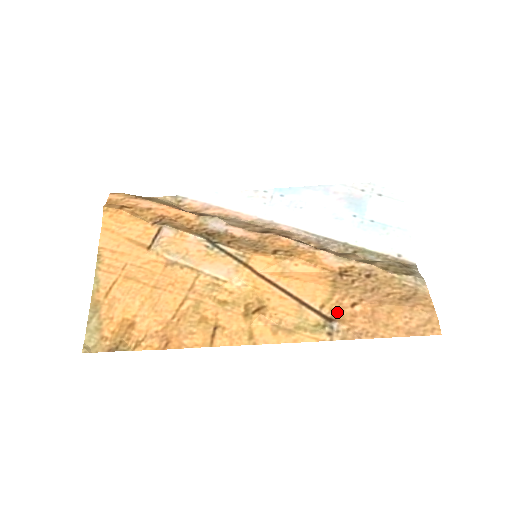
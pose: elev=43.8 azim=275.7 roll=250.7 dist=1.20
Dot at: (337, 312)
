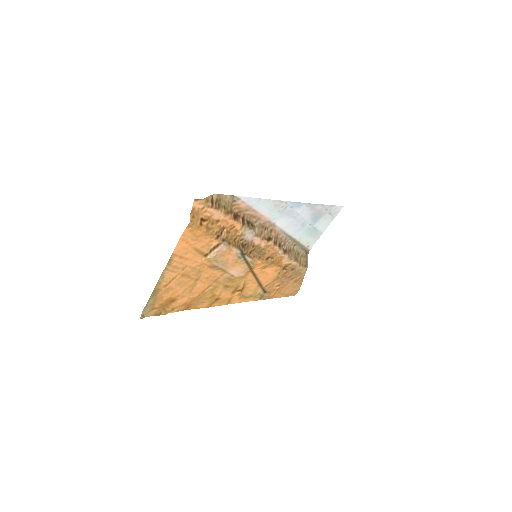
Dot at: (270, 288)
